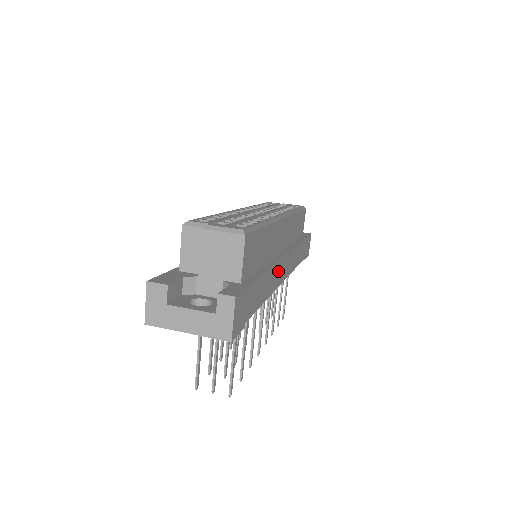
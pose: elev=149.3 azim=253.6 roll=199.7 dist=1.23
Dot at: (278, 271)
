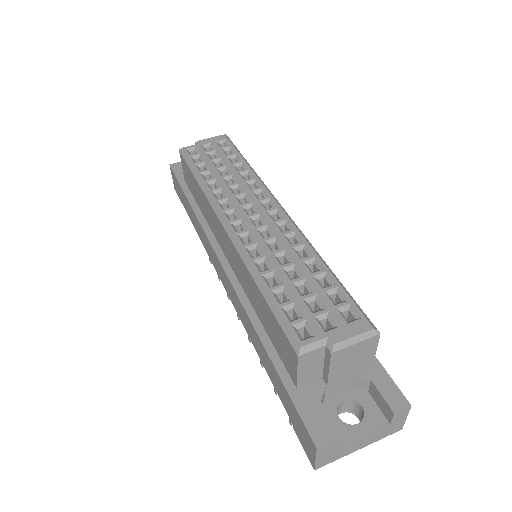
Dot at: occluded
